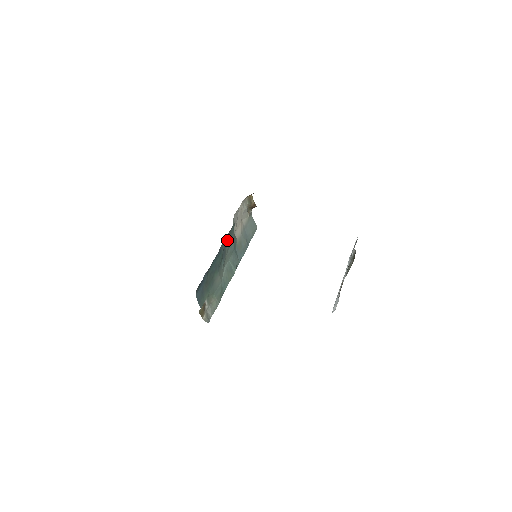
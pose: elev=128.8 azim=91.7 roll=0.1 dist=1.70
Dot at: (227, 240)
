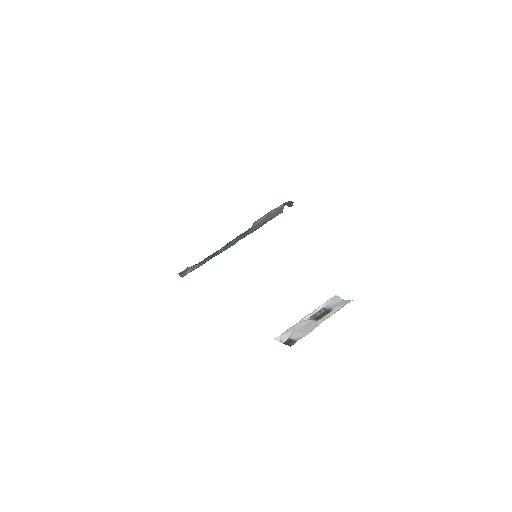
Dot at: occluded
